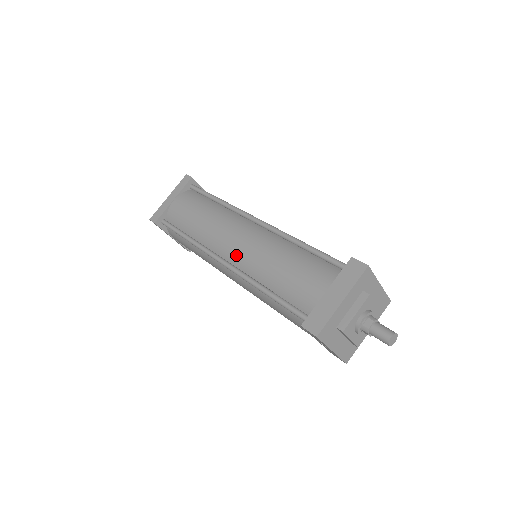
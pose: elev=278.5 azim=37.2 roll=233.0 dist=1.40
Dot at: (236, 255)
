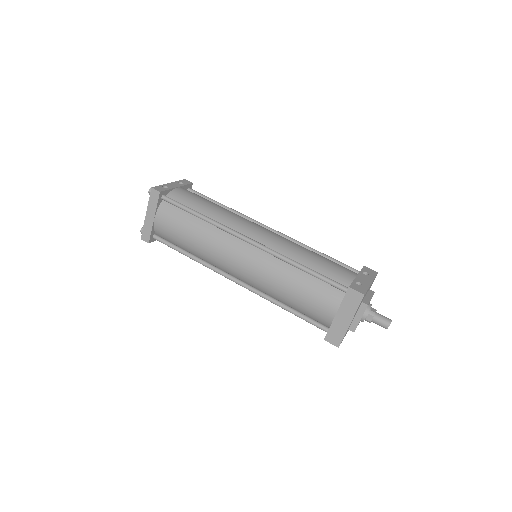
Dot at: (246, 278)
